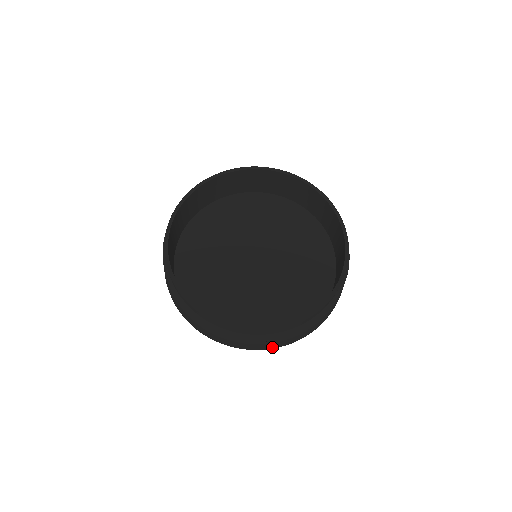
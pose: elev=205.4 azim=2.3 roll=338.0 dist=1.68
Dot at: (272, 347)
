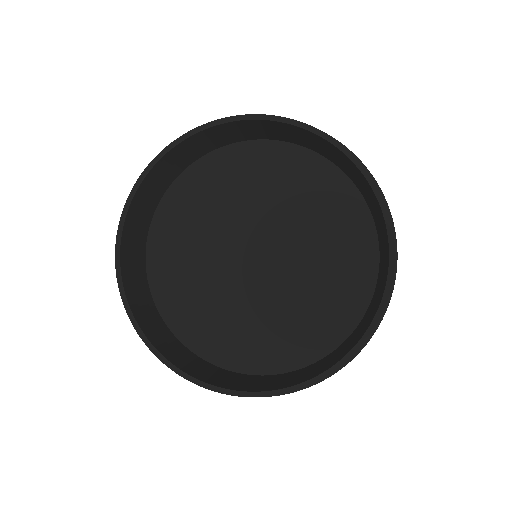
Dot at: occluded
